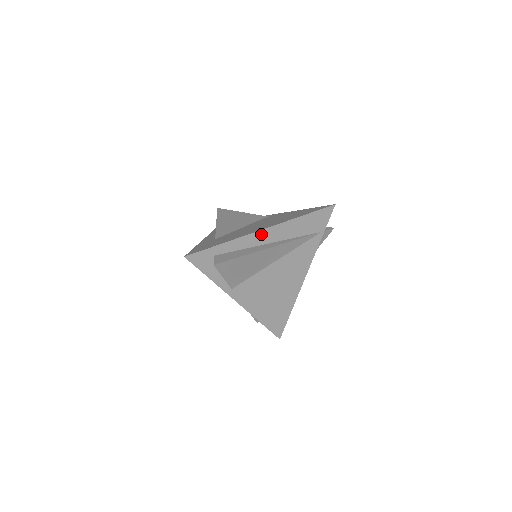
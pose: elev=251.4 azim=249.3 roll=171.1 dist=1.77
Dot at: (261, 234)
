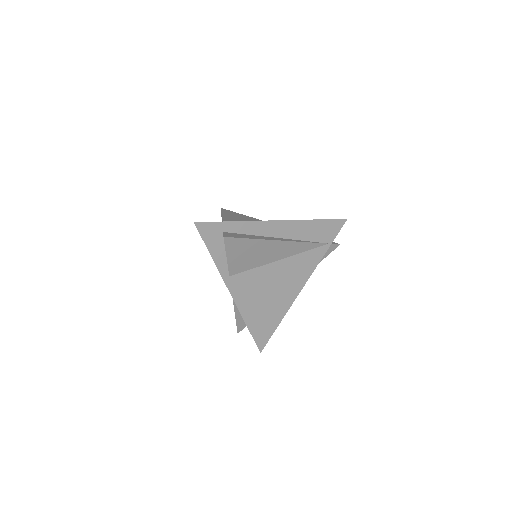
Dot at: (273, 225)
